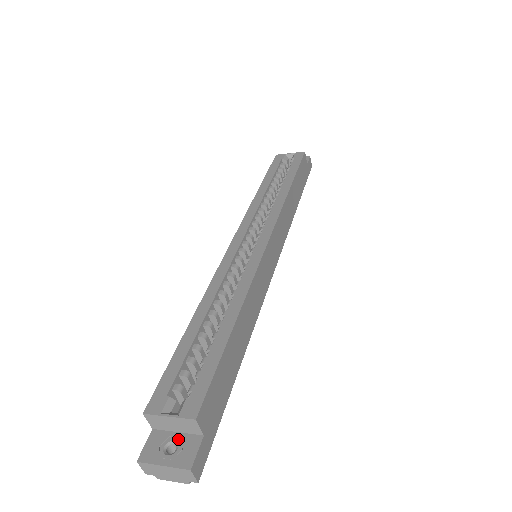
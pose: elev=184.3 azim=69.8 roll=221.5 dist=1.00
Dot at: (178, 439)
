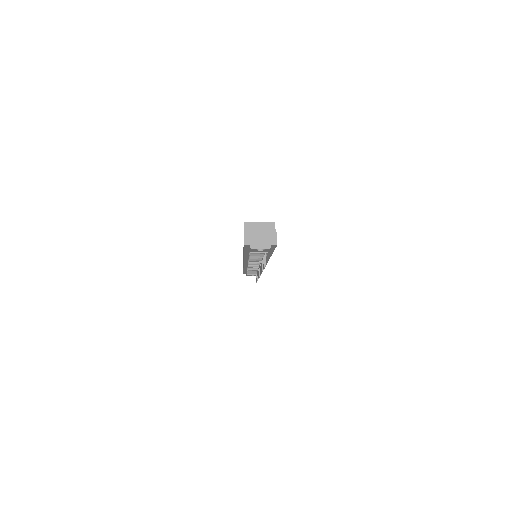
Dot at: occluded
